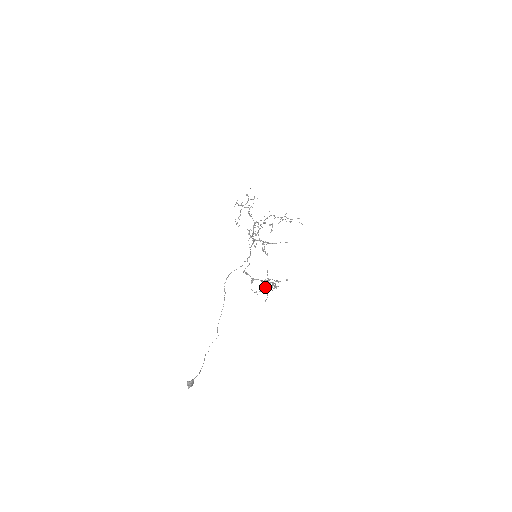
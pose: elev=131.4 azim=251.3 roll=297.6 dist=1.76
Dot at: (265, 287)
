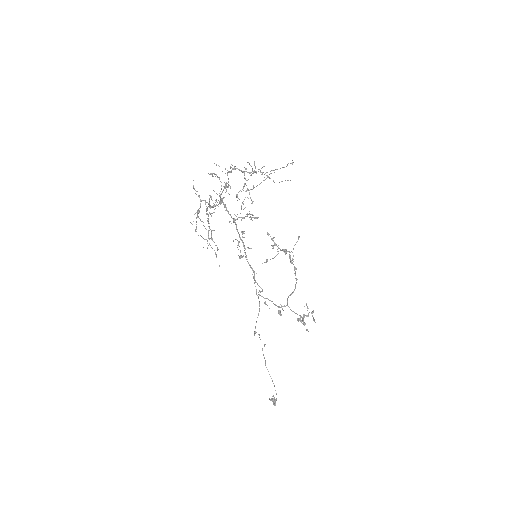
Dot at: occluded
